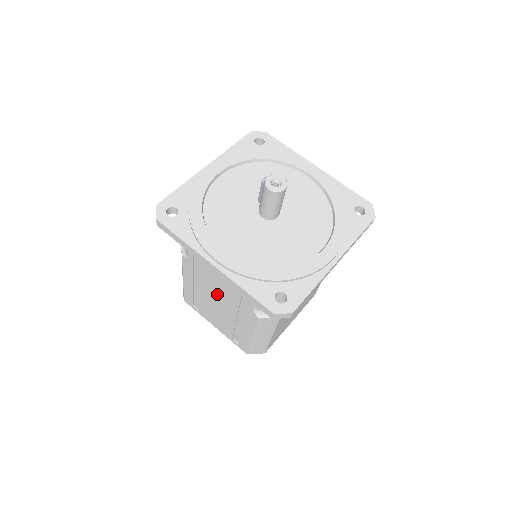
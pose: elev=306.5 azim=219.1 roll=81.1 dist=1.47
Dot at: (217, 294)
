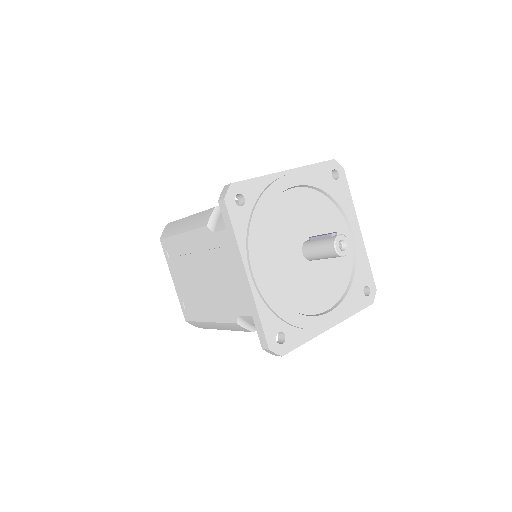
Dot at: (211, 275)
